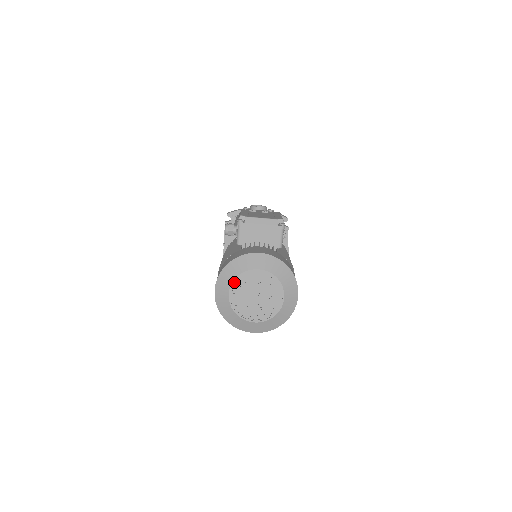
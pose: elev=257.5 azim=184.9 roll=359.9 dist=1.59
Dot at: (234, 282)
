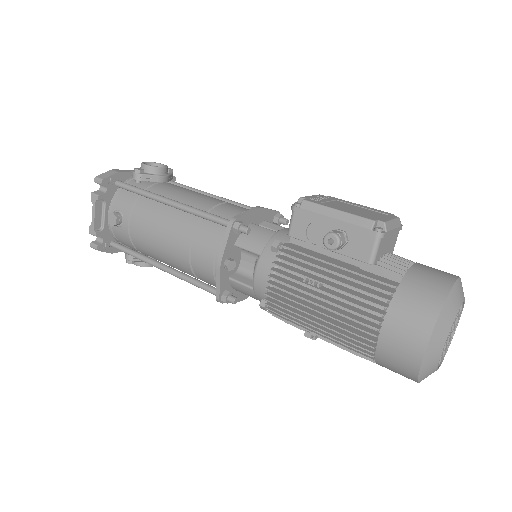
Dot at: (449, 329)
